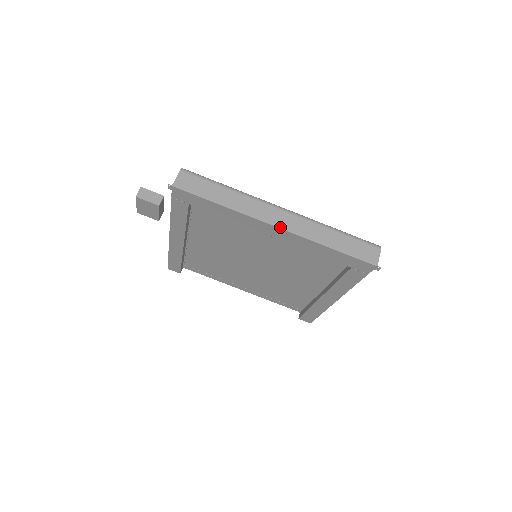
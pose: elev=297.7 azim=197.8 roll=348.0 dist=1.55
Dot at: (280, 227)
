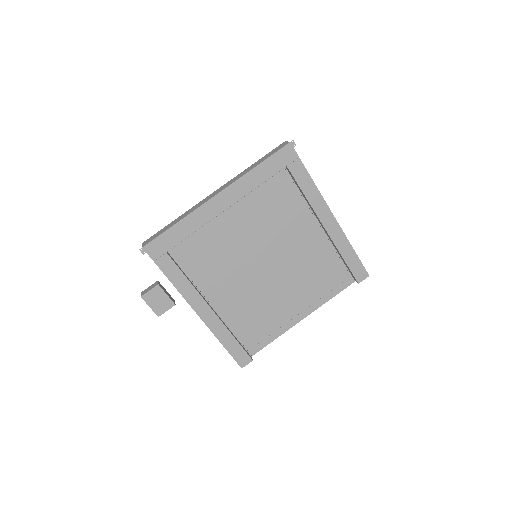
Dot at: (219, 192)
